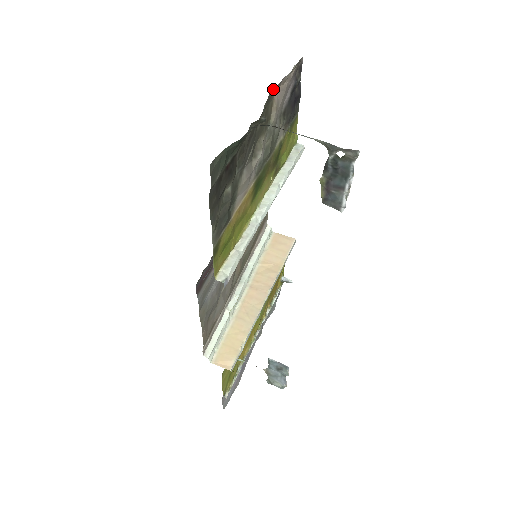
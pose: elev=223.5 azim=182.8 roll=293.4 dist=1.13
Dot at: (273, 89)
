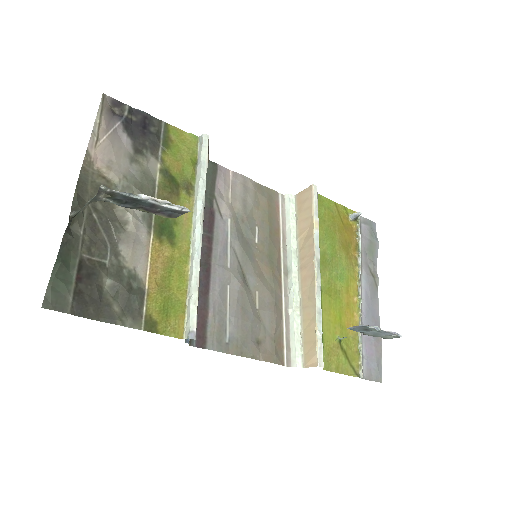
Dot at: (81, 170)
